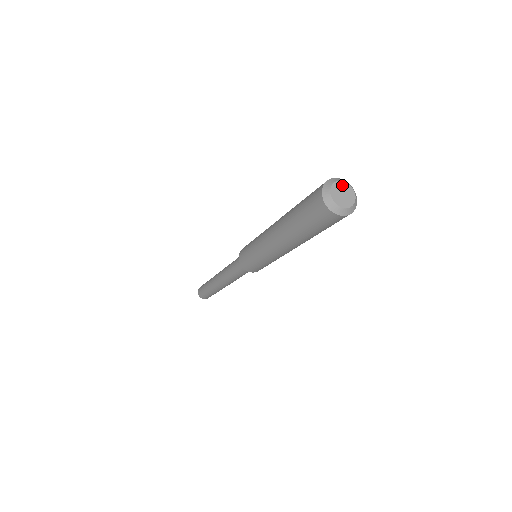
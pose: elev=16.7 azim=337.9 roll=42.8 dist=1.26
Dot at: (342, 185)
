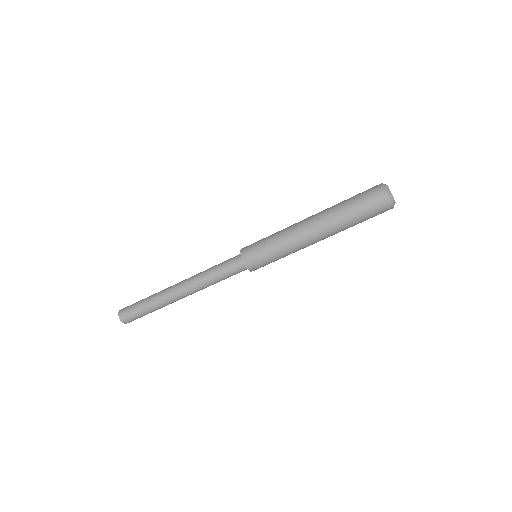
Dot at: occluded
